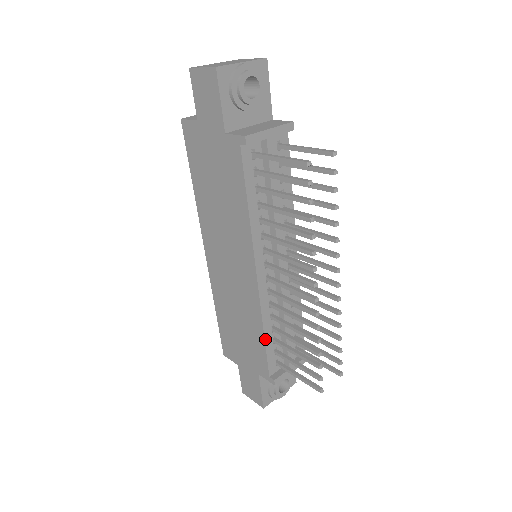
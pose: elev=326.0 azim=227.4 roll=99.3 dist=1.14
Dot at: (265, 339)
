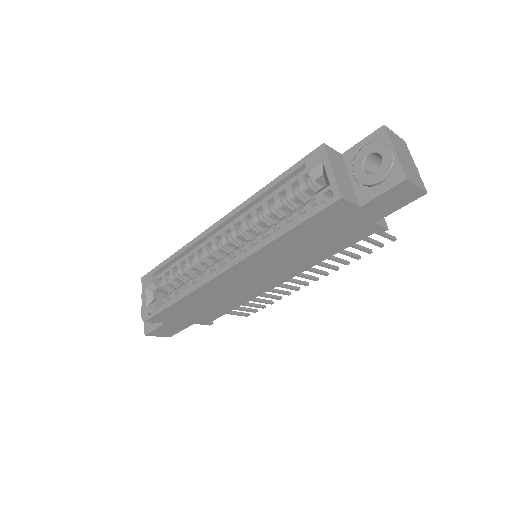
Dot at: (235, 308)
